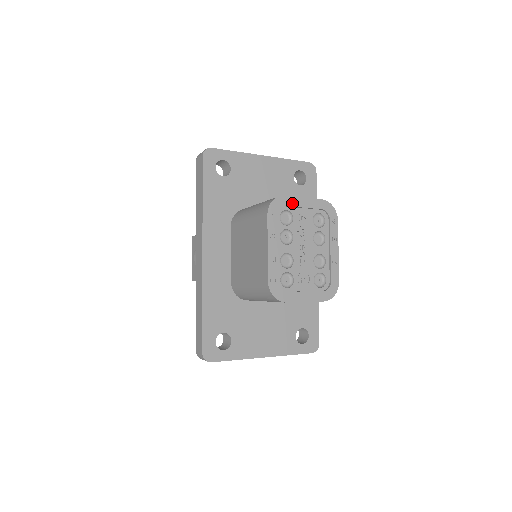
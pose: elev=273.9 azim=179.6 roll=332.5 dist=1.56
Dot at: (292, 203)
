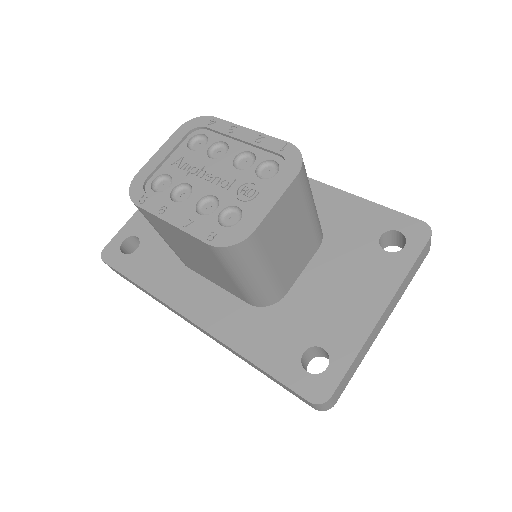
Dot at: (151, 168)
